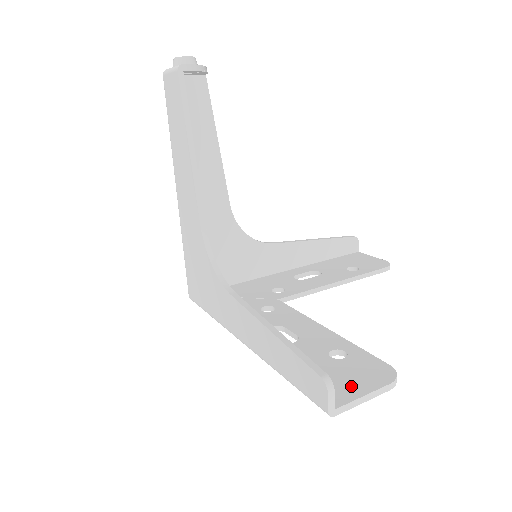
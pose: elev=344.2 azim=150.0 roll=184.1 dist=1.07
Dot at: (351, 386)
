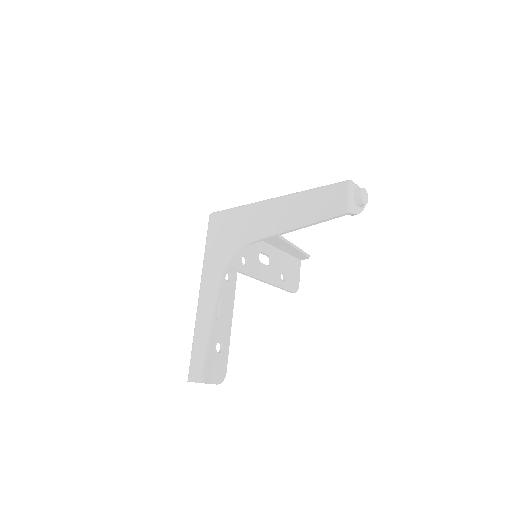
Dot at: (206, 374)
